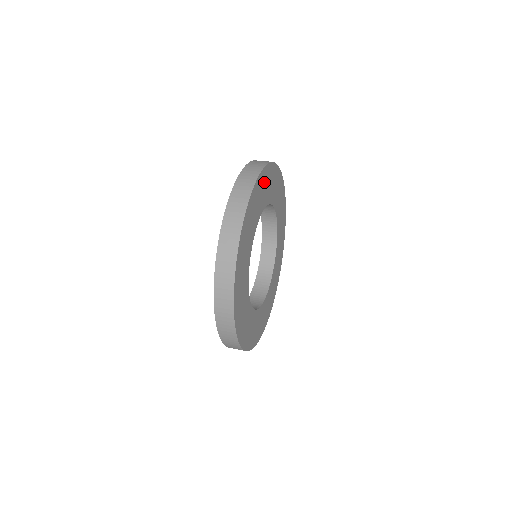
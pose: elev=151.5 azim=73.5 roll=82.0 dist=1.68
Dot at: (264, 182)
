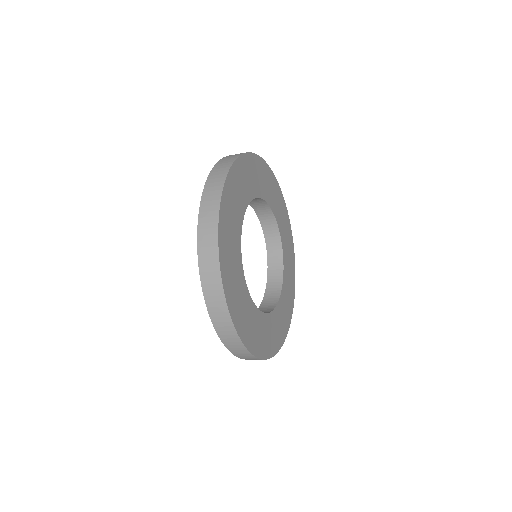
Dot at: (243, 173)
